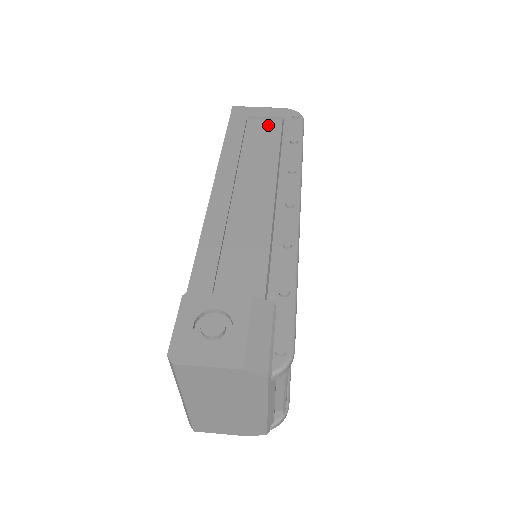
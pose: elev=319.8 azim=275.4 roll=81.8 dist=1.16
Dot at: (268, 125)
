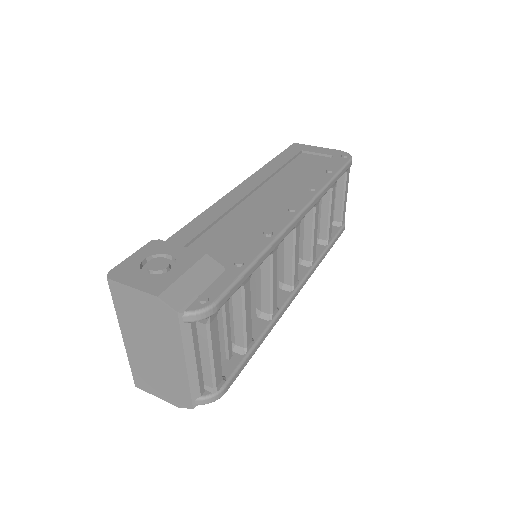
Dot at: (316, 159)
